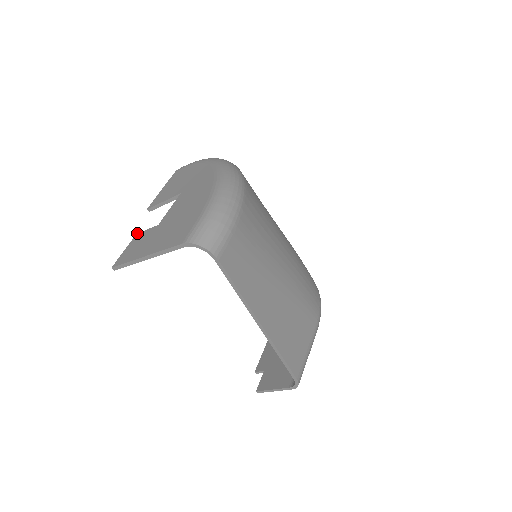
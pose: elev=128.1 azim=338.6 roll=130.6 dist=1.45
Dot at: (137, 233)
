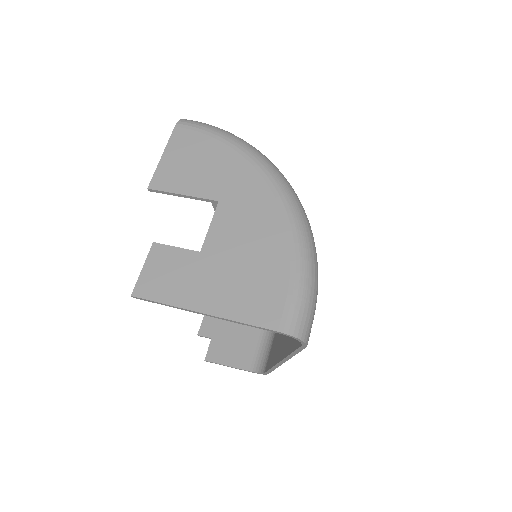
Dot at: (155, 242)
